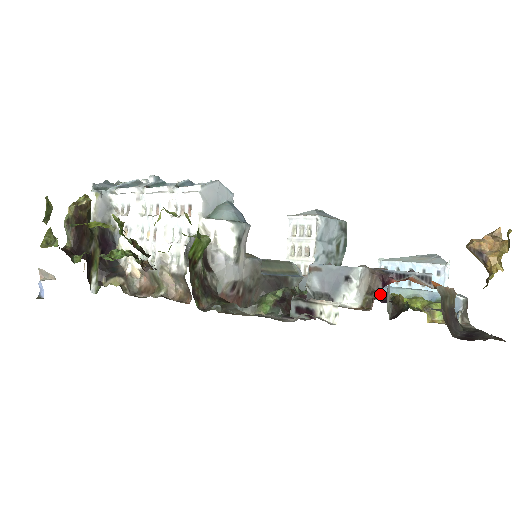
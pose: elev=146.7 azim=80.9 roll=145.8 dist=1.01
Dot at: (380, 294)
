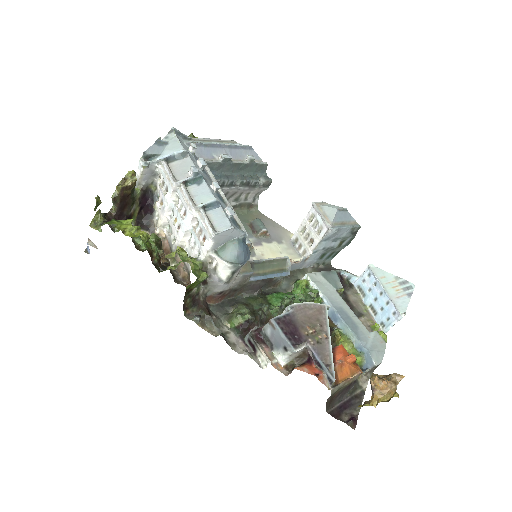
Dot at: occluded
